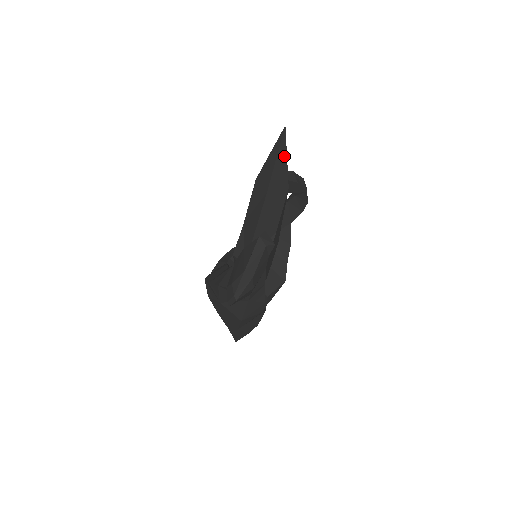
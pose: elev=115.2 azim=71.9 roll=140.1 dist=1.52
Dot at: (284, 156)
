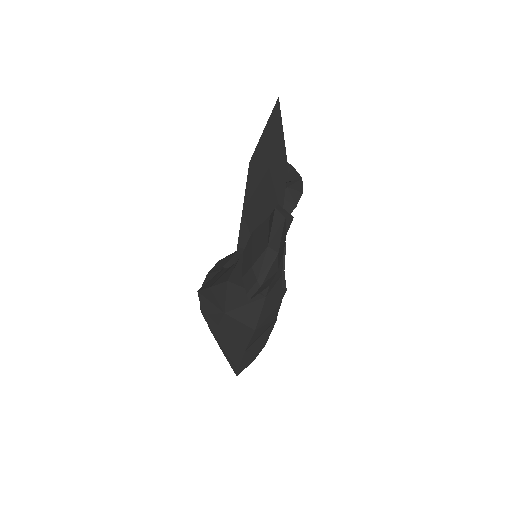
Dot at: (280, 130)
